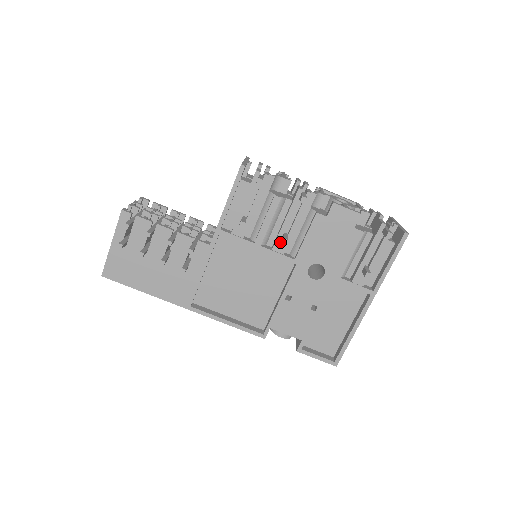
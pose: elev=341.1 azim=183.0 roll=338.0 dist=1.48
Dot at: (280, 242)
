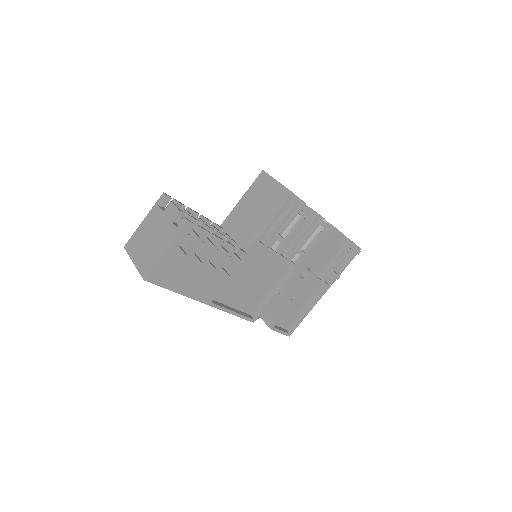
Dot at: (292, 252)
